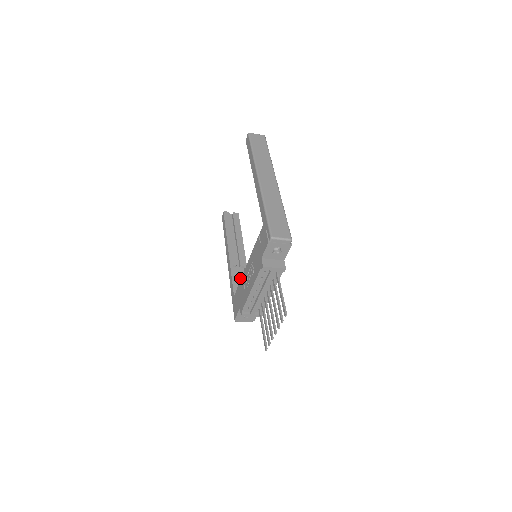
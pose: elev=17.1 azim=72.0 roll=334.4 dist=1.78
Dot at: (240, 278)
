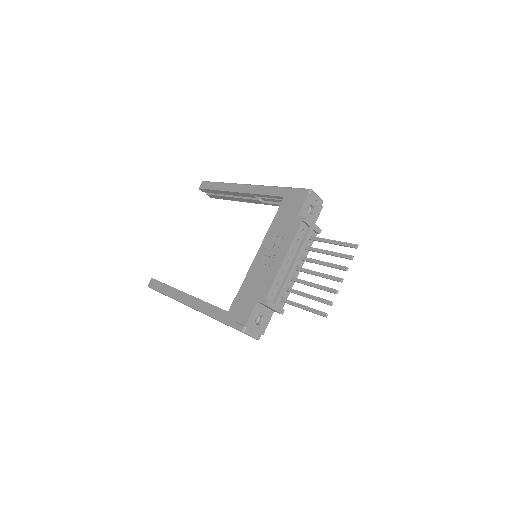
Dot at: occluded
